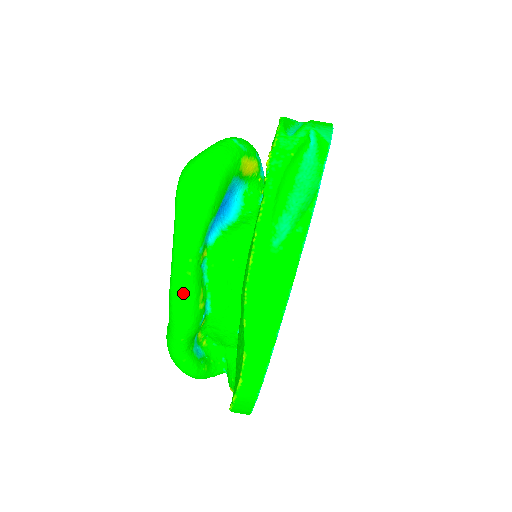
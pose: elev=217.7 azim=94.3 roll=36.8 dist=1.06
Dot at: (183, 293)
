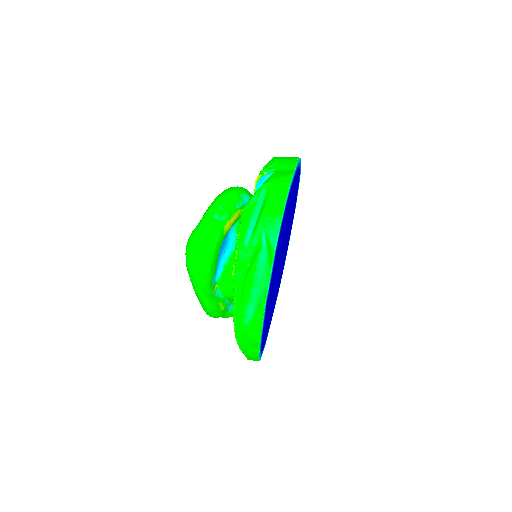
Dot at: (209, 311)
